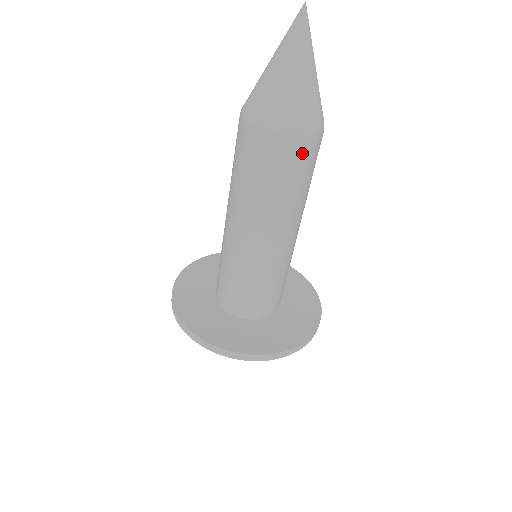
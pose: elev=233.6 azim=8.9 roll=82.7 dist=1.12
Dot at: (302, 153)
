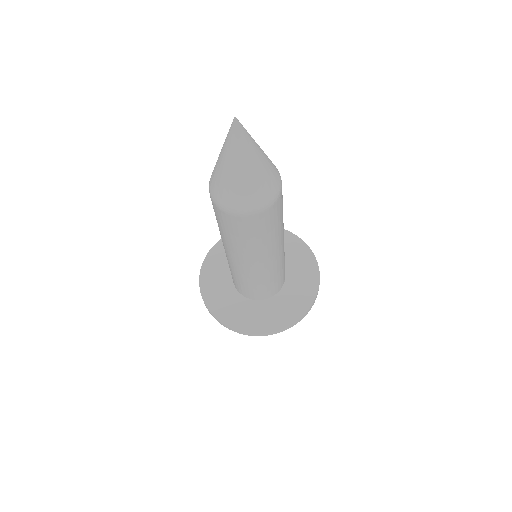
Dot at: (231, 221)
